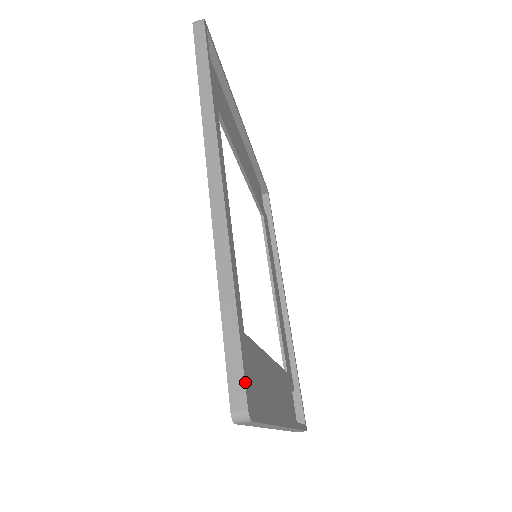
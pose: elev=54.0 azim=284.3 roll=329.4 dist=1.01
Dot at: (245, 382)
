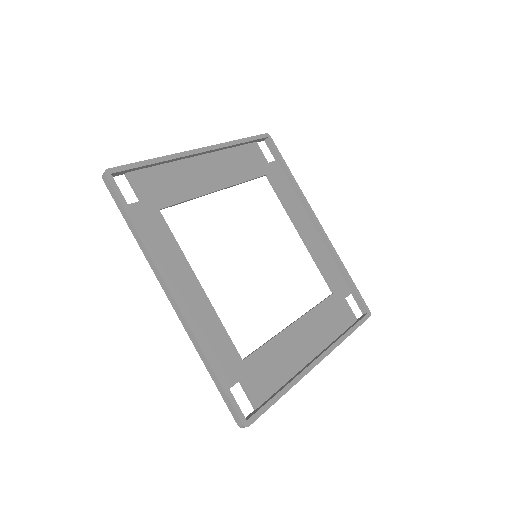
Dot at: (237, 412)
